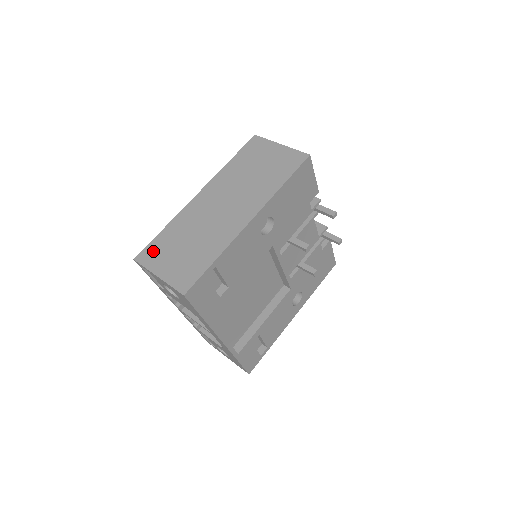
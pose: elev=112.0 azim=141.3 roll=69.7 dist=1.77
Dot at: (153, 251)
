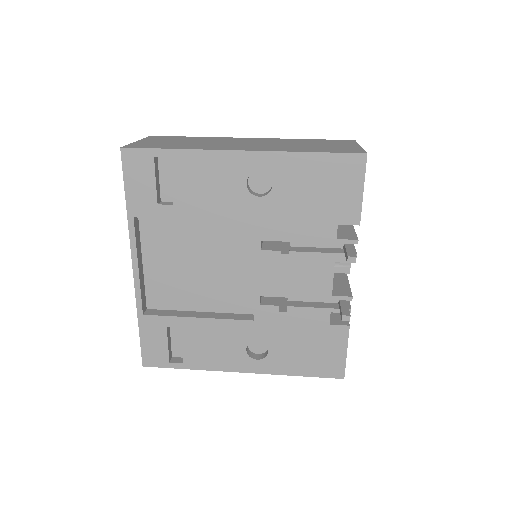
Dot at: (165, 137)
